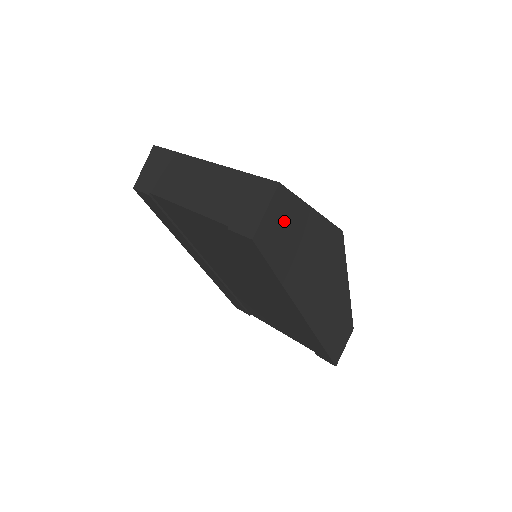
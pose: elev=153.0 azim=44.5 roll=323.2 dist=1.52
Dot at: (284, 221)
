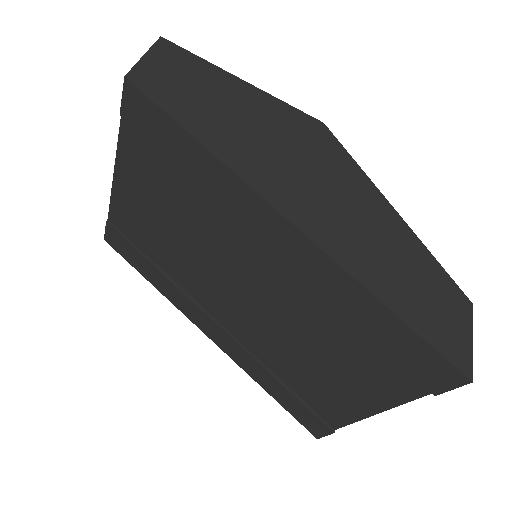
Dot at: (184, 76)
